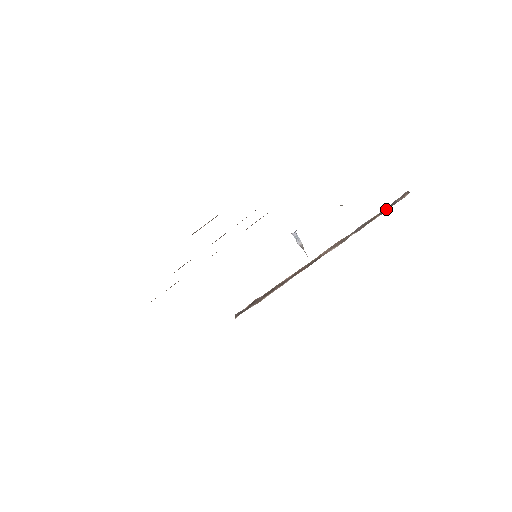
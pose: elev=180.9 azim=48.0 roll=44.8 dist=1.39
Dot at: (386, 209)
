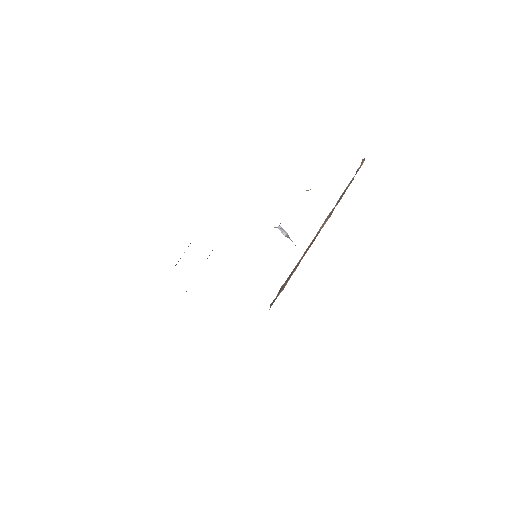
Dot at: (353, 177)
